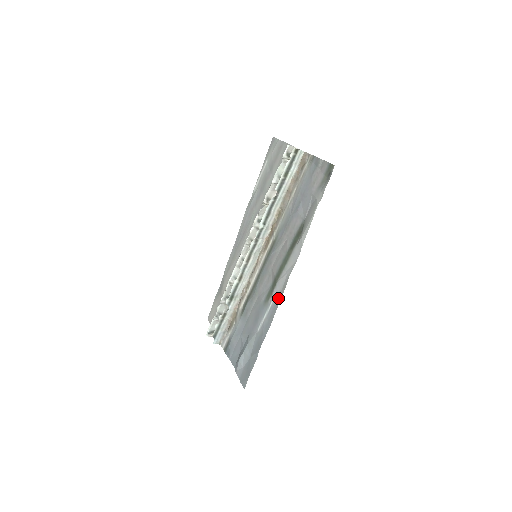
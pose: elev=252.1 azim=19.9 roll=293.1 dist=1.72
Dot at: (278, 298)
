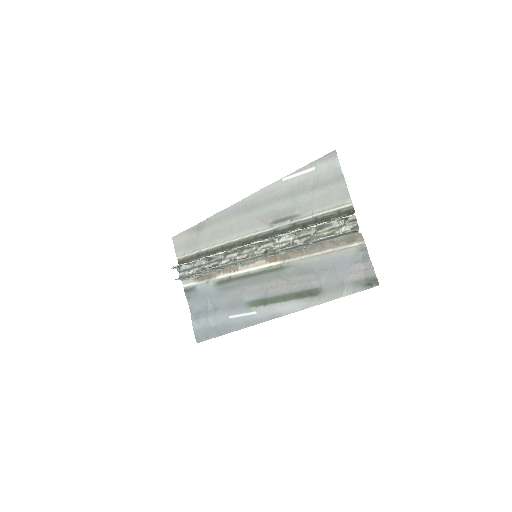
Dot at: (262, 318)
